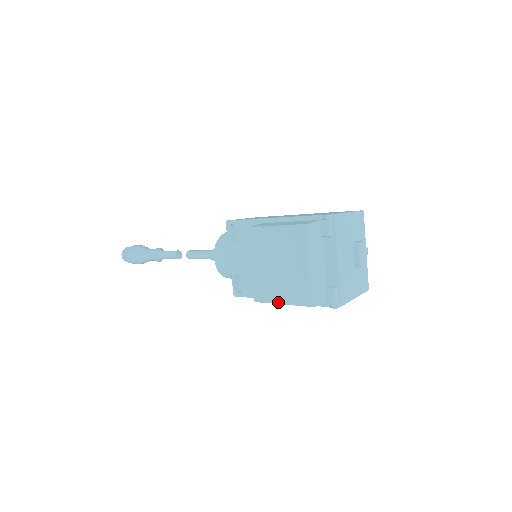
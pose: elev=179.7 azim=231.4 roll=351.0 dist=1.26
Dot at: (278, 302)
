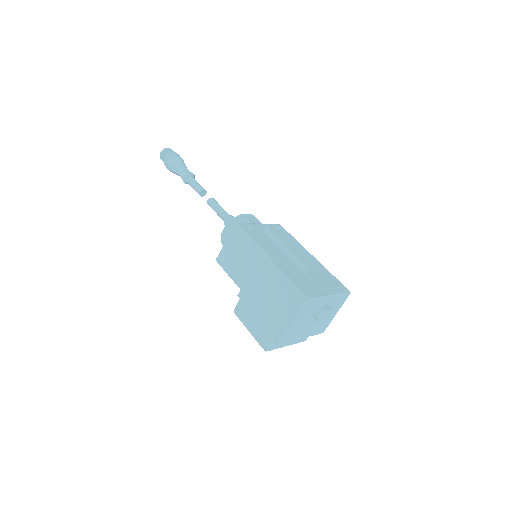
Dot at: occluded
